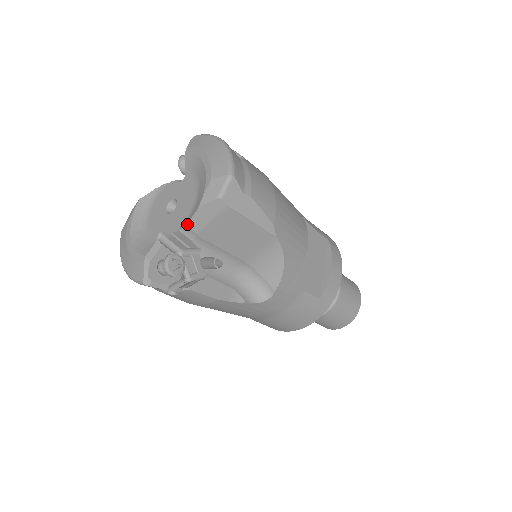
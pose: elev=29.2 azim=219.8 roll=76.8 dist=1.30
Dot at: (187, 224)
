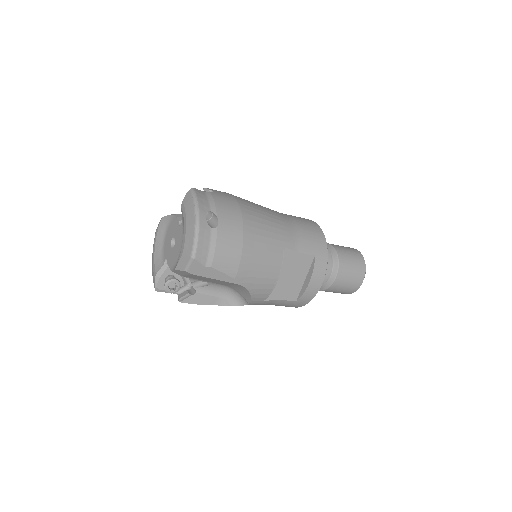
Dot at: occluded
